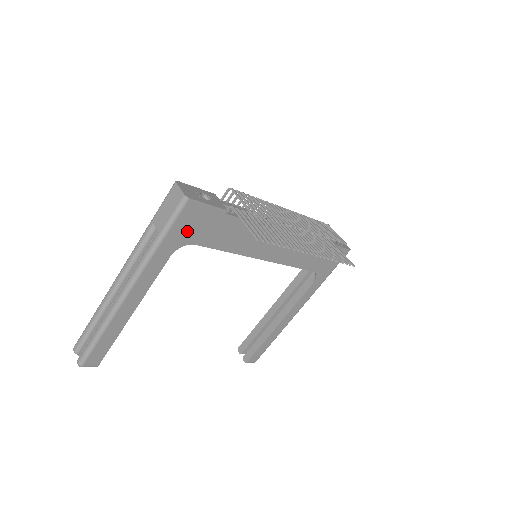
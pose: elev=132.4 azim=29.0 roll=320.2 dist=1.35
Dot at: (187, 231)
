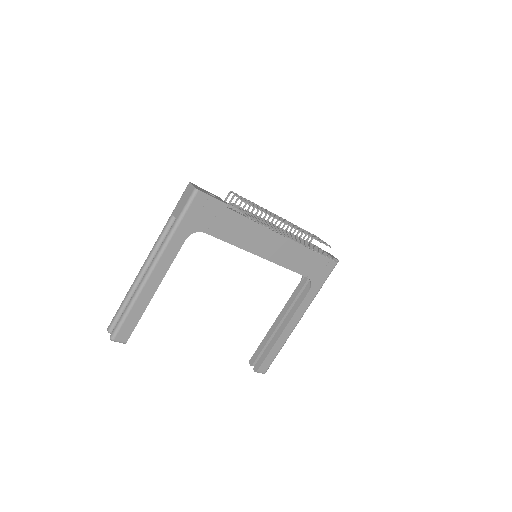
Dot at: (198, 219)
